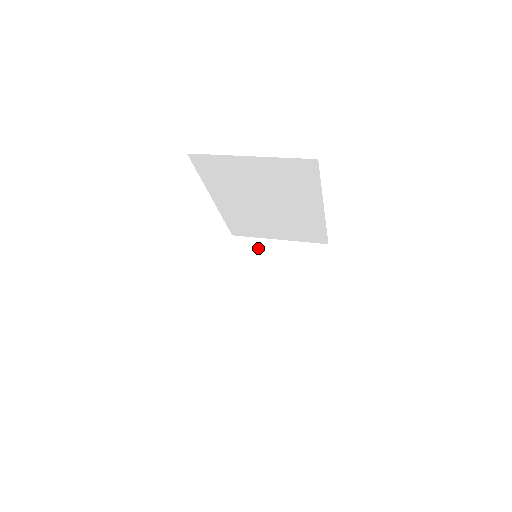
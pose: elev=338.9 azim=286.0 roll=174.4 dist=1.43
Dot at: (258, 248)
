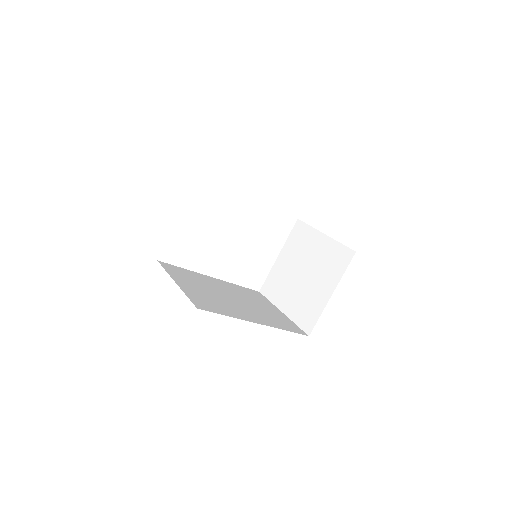
Dot at: (308, 237)
